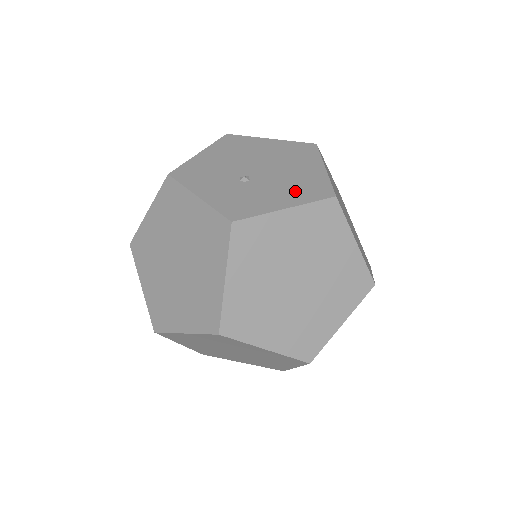
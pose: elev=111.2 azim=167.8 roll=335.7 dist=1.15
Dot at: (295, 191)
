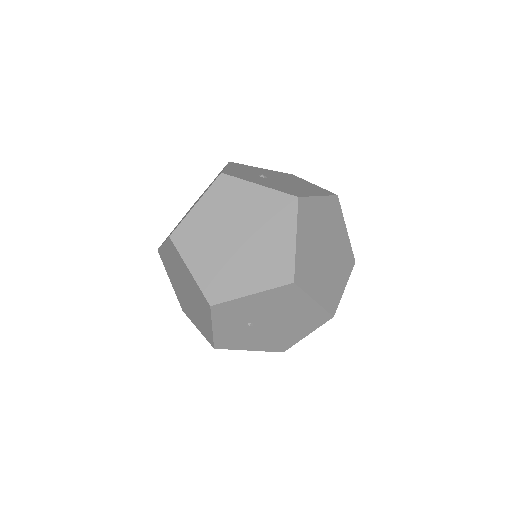
Dot at: (279, 187)
